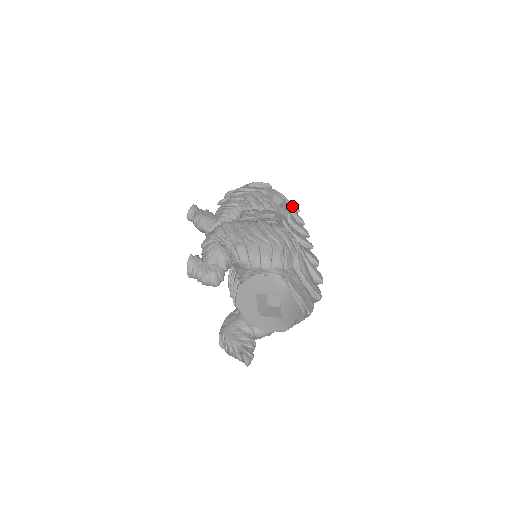
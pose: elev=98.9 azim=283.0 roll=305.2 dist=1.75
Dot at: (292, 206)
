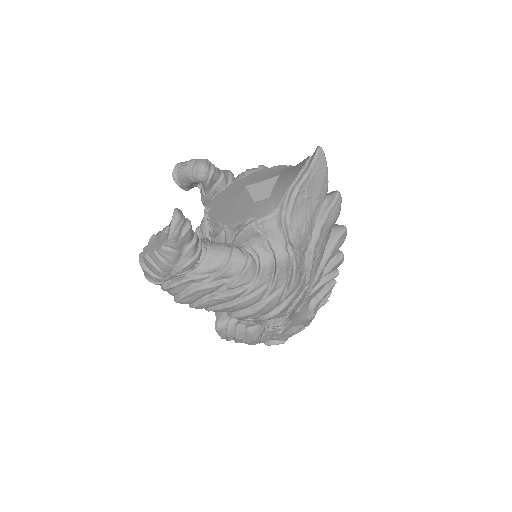
Dot at: occluded
